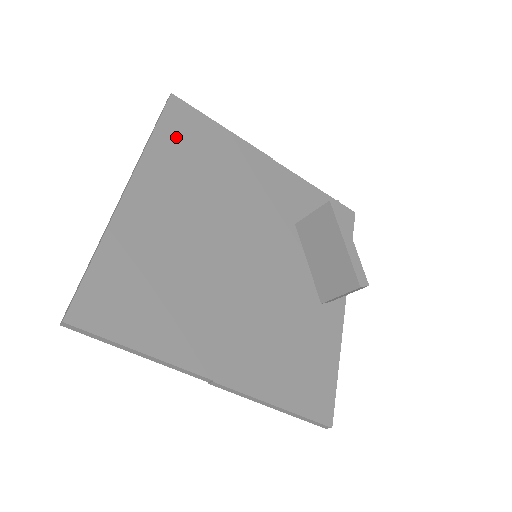
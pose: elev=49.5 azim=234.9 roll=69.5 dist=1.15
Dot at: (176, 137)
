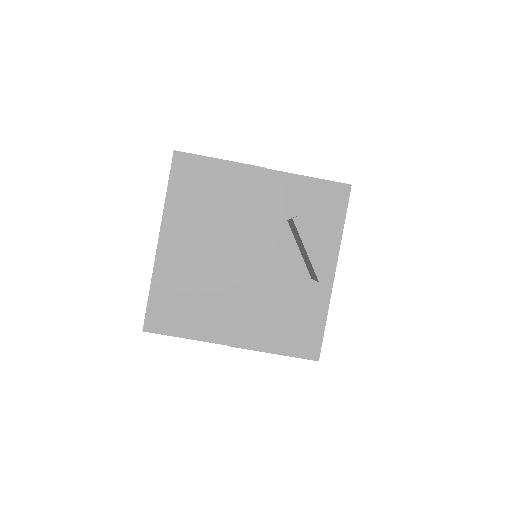
Dot at: (183, 187)
